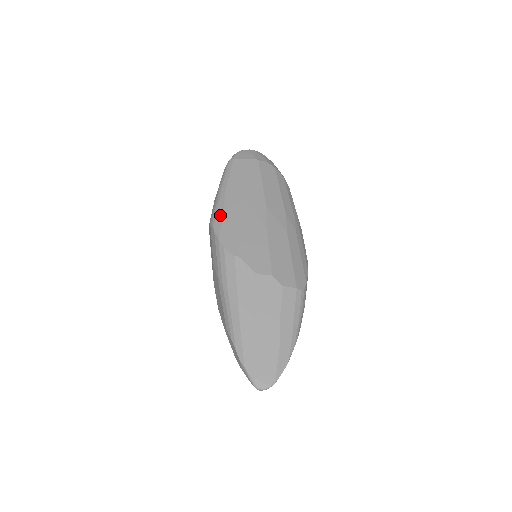
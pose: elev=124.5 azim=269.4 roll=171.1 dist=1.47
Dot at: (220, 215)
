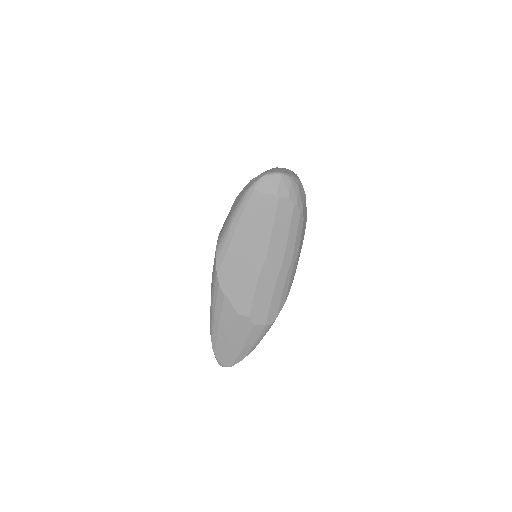
Dot at: (224, 251)
